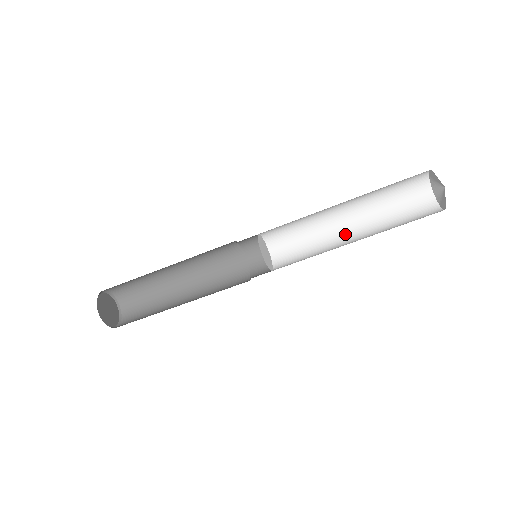
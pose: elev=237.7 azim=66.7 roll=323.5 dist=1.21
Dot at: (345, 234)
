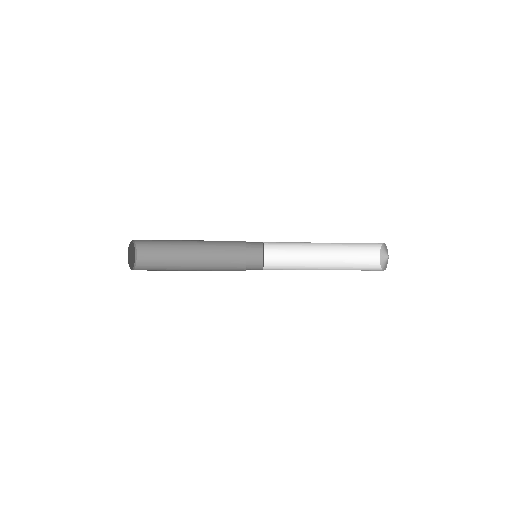
Dot at: (317, 251)
